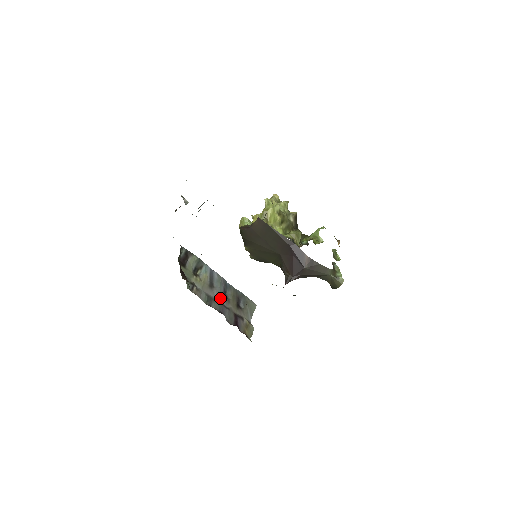
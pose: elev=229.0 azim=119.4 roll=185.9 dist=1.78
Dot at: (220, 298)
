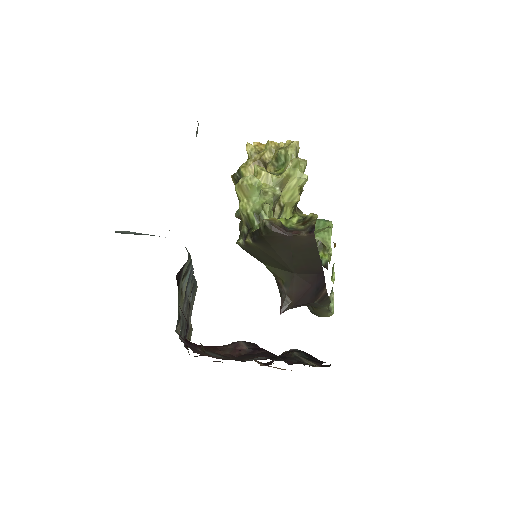
Dot at: (185, 309)
